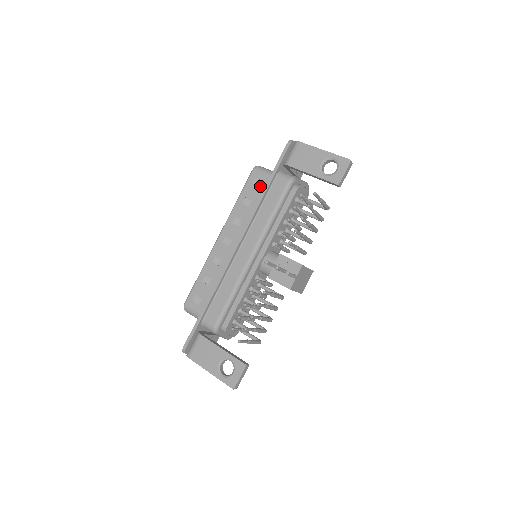
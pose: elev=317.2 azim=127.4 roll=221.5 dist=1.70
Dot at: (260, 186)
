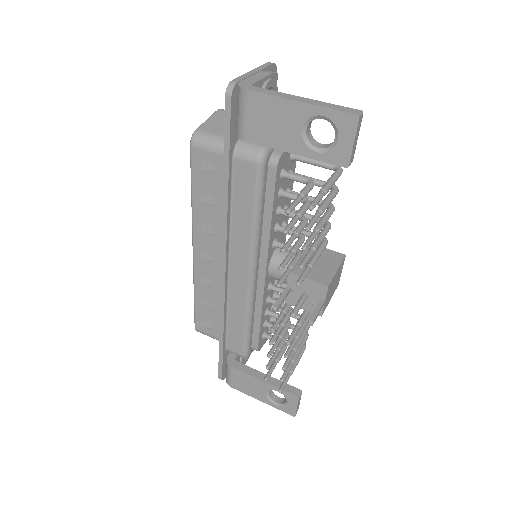
Dot at: (215, 173)
